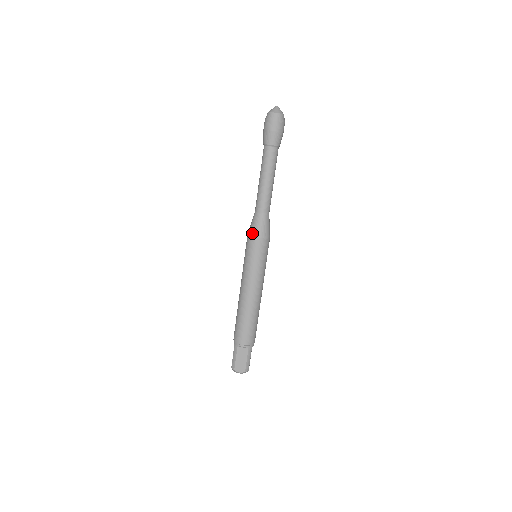
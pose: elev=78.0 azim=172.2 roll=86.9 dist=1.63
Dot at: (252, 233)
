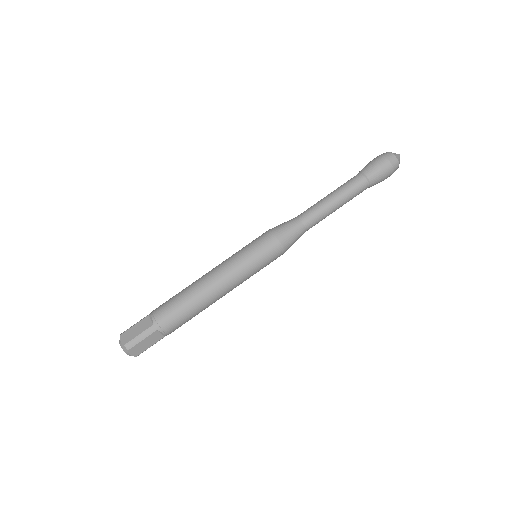
Dot at: (273, 228)
